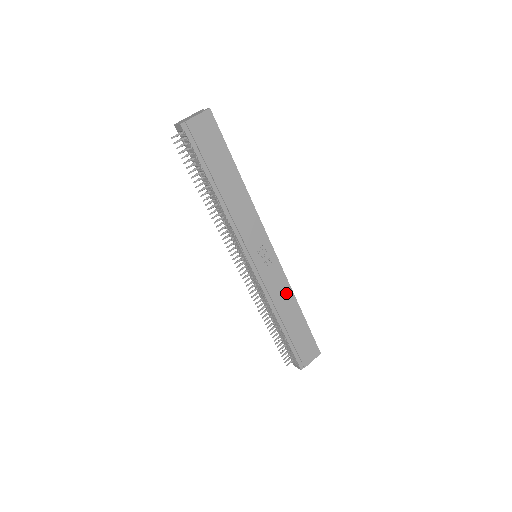
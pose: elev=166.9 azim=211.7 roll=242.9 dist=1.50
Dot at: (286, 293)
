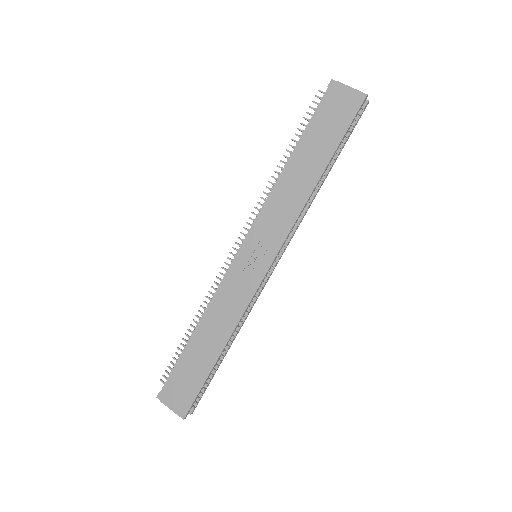
Dot at: (231, 317)
